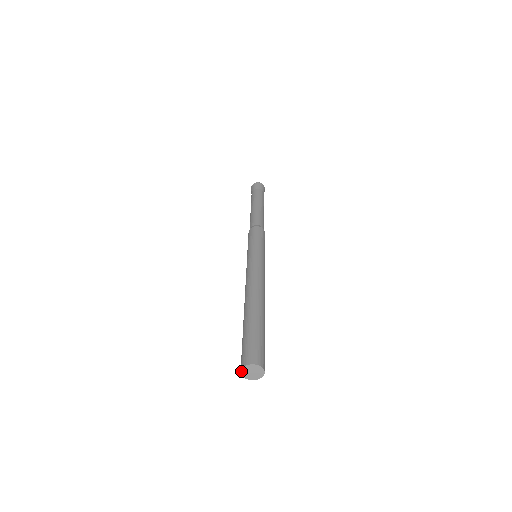
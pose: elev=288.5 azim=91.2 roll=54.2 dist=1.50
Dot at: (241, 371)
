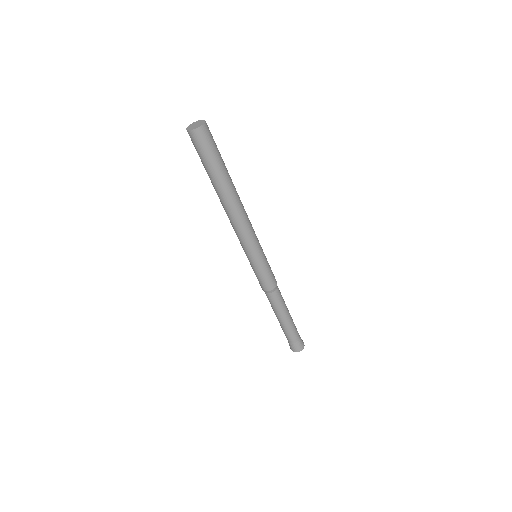
Dot at: (191, 124)
